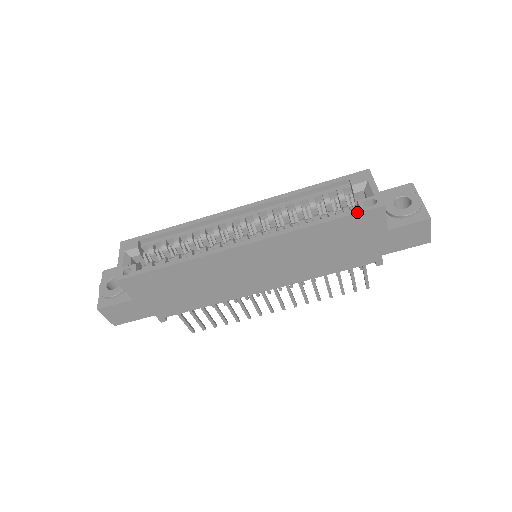
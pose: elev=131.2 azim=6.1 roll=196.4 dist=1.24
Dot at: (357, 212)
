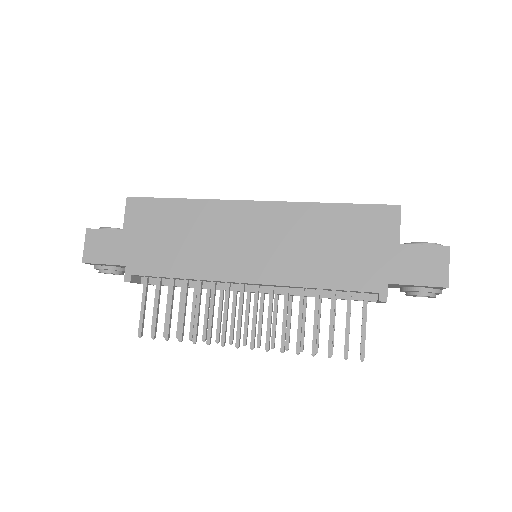
Dot at: (372, 204)
